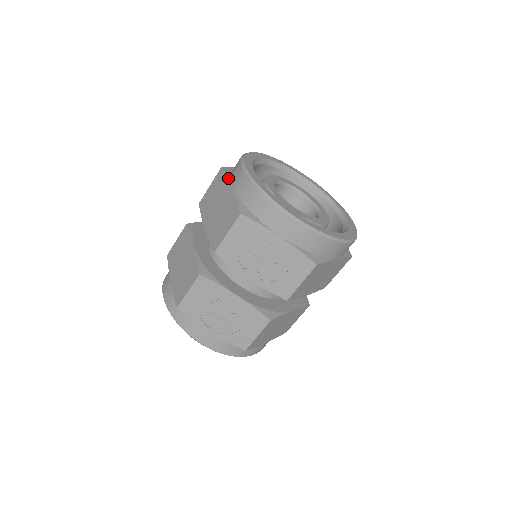
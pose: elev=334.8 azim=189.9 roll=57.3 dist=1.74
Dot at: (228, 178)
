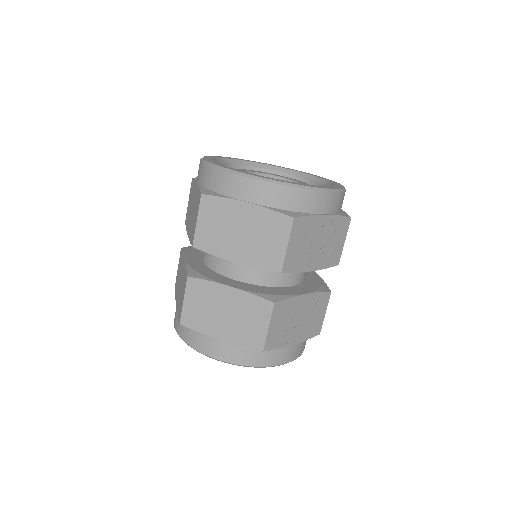
Dot at: (229, 198)
